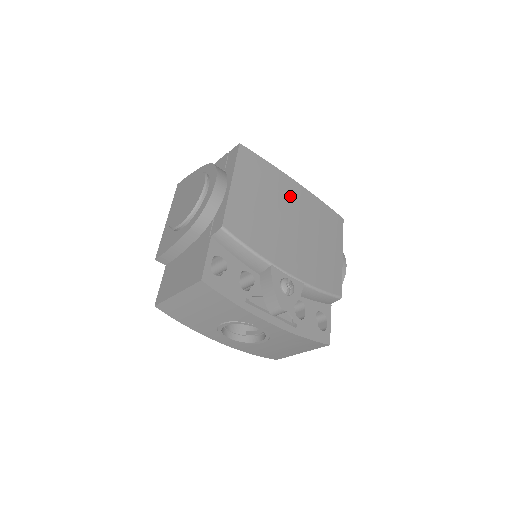
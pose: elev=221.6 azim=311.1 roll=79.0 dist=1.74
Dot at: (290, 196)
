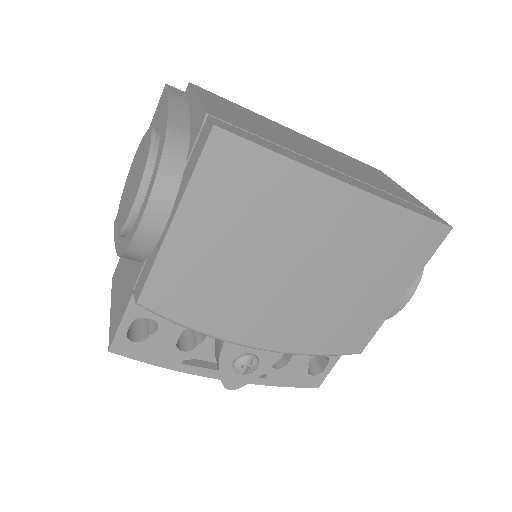
Dot at: (316, 221)
